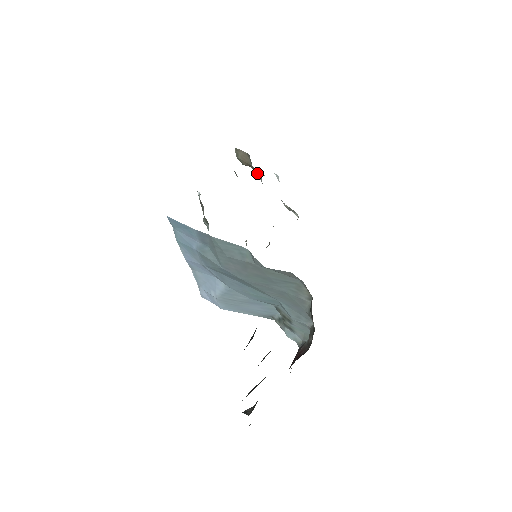
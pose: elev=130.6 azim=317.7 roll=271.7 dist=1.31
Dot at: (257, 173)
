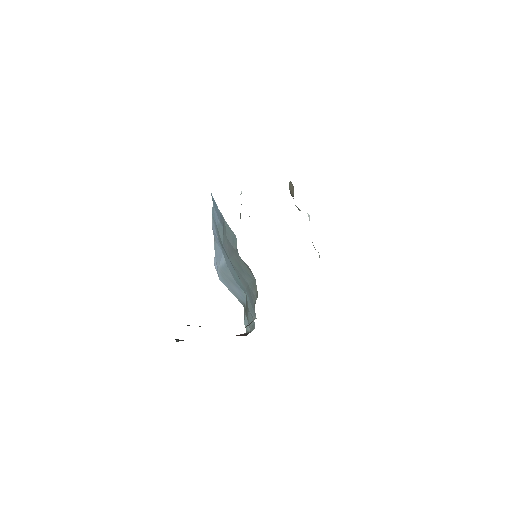
Dot at: (295, 205)
